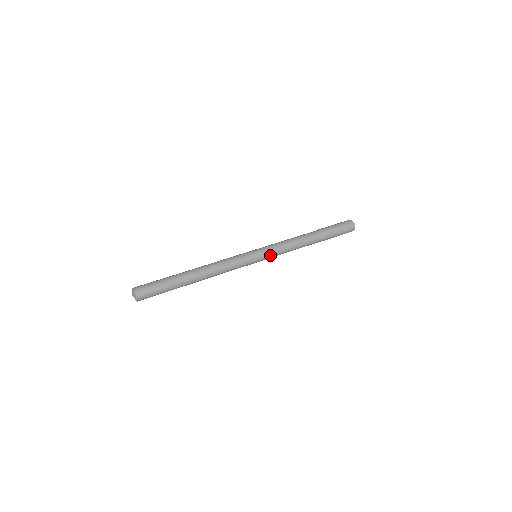
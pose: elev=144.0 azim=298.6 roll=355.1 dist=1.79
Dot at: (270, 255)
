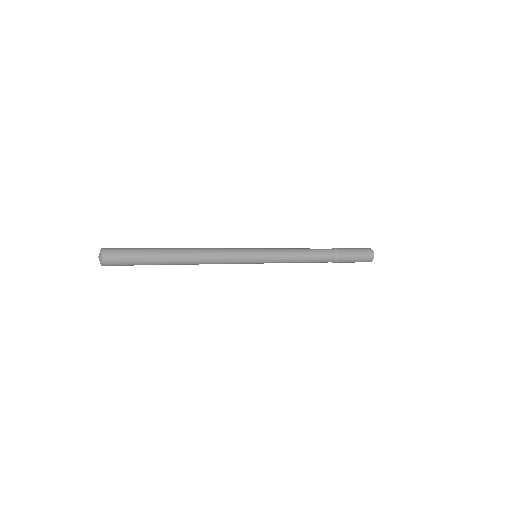
Dot at: (272, 251)
